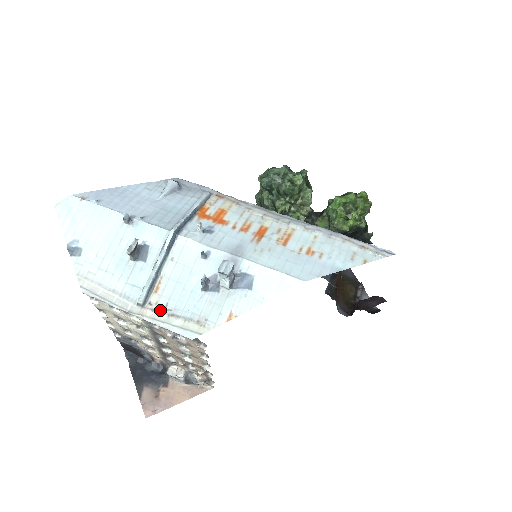
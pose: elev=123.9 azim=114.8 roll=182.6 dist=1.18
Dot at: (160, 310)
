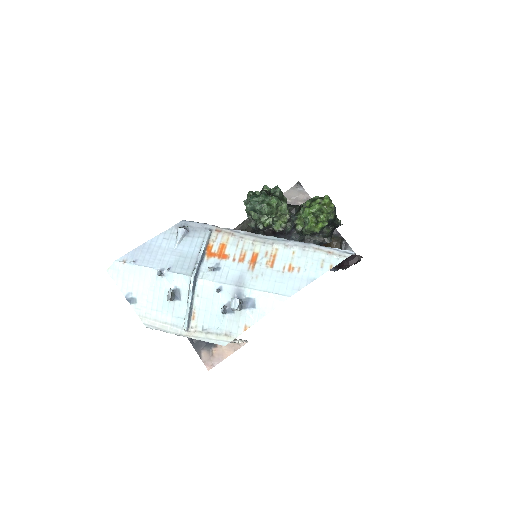
Dot at: (199, 331)
